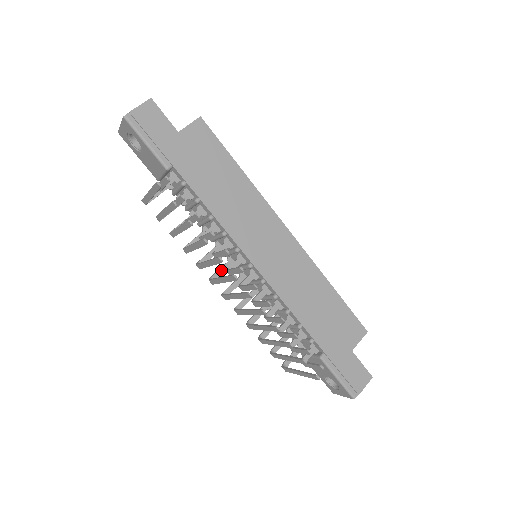
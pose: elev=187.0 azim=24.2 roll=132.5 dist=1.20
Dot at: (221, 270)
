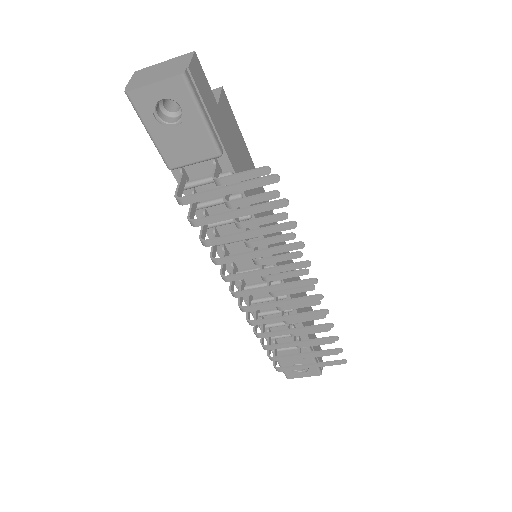
Dot at: occluded
